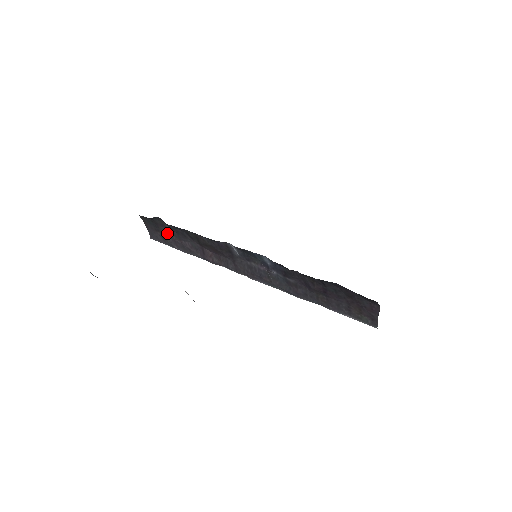
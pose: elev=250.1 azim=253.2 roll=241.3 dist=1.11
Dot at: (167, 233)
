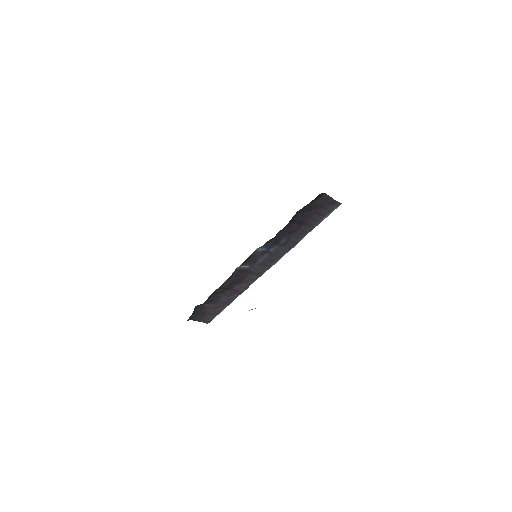
Dot at: (209, 309)
